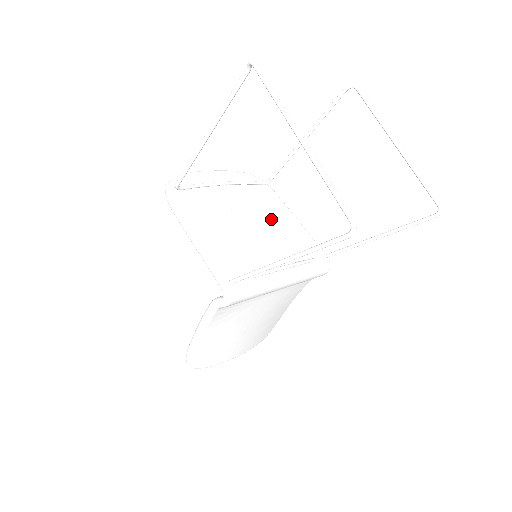
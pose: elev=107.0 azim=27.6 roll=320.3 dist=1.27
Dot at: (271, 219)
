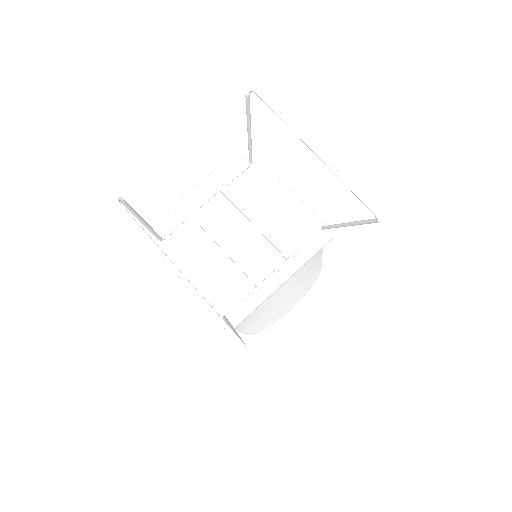
Dot at: (254, 221)
